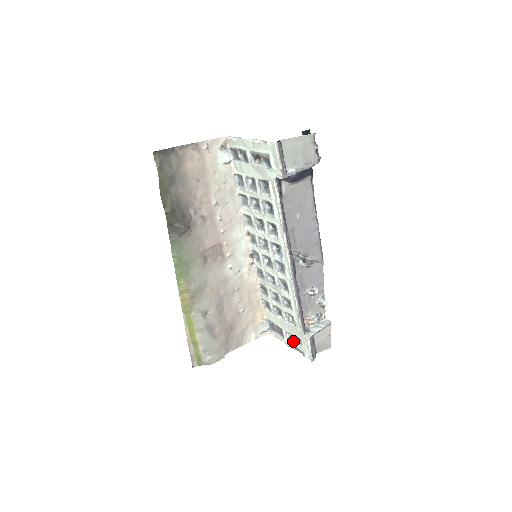
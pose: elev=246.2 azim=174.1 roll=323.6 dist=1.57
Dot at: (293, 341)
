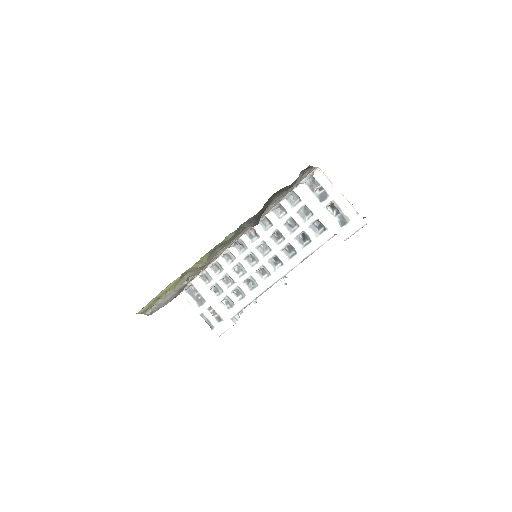
Dot at: (210, 315)
